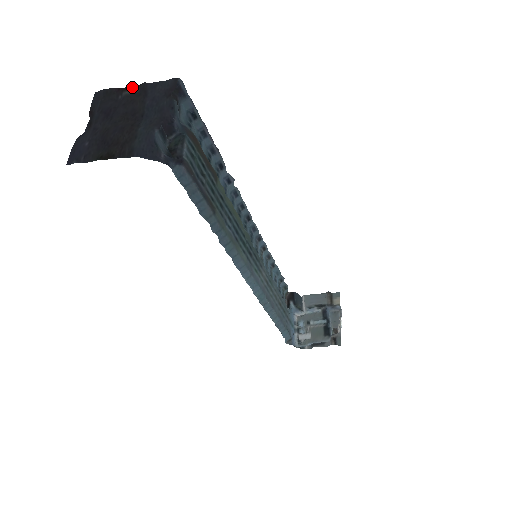
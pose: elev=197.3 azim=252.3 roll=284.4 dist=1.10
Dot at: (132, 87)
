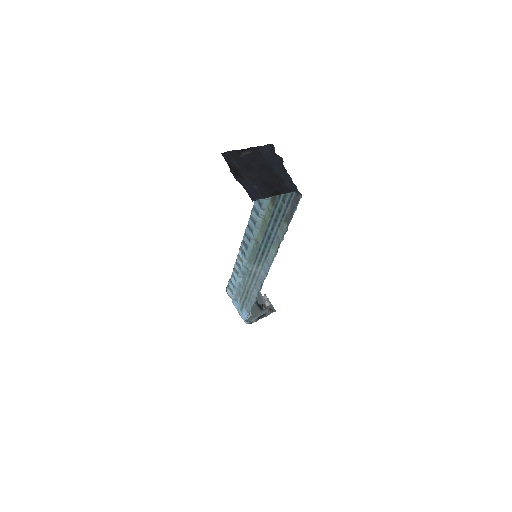
Dot at: (246, 149)
